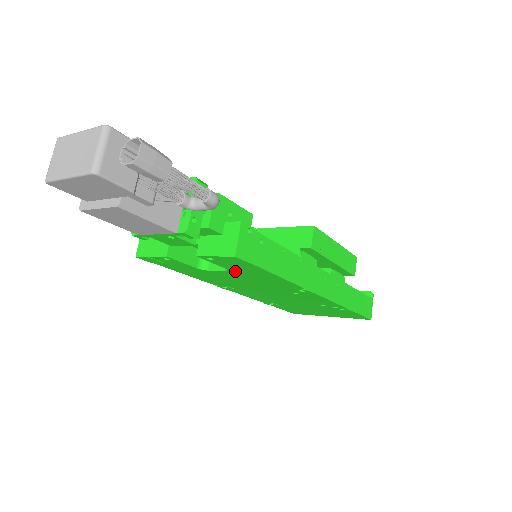
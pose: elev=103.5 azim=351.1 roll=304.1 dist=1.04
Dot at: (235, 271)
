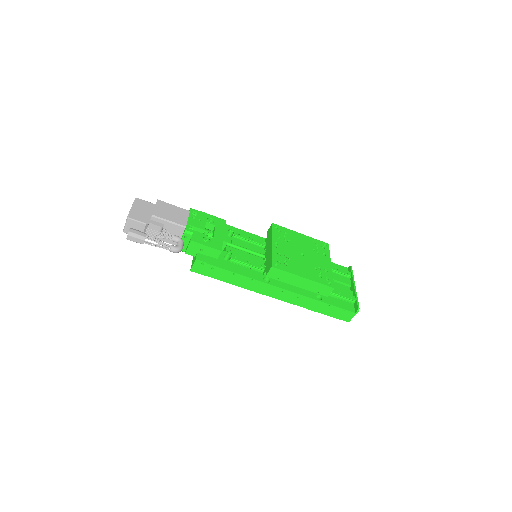
Dot at: occluded
